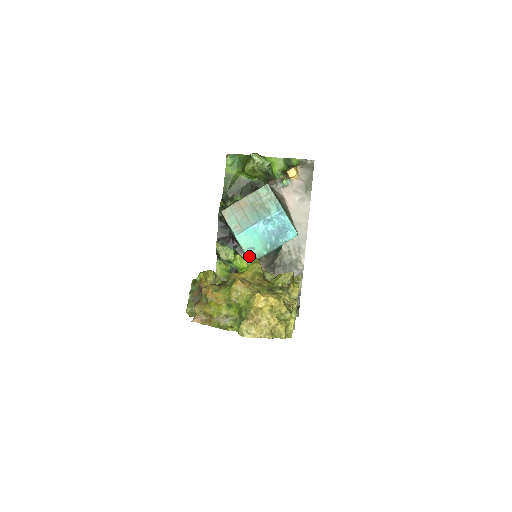
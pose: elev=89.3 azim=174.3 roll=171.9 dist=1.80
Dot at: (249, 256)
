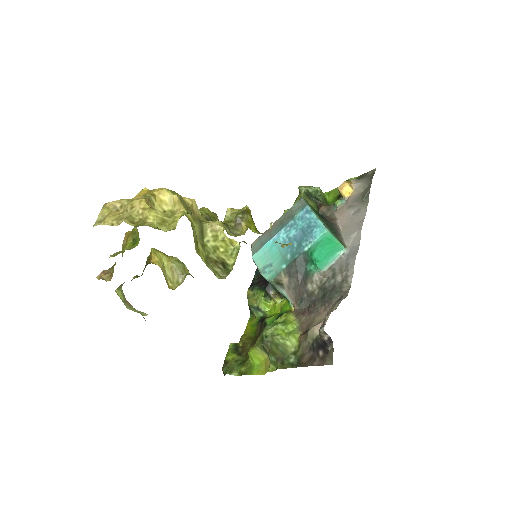
Dot at: (265, 277)
